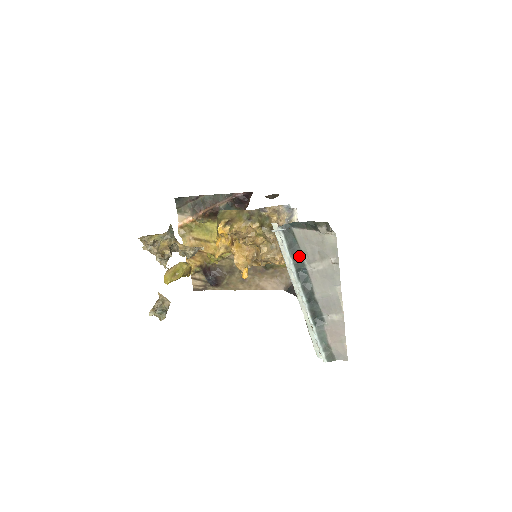
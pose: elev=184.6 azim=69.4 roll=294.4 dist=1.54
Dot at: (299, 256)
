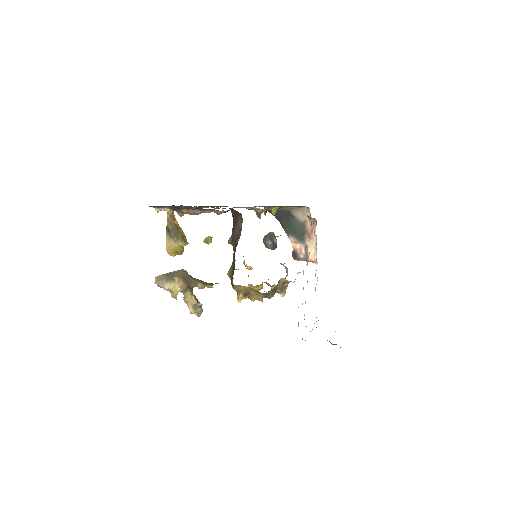
Dot at: occluded
